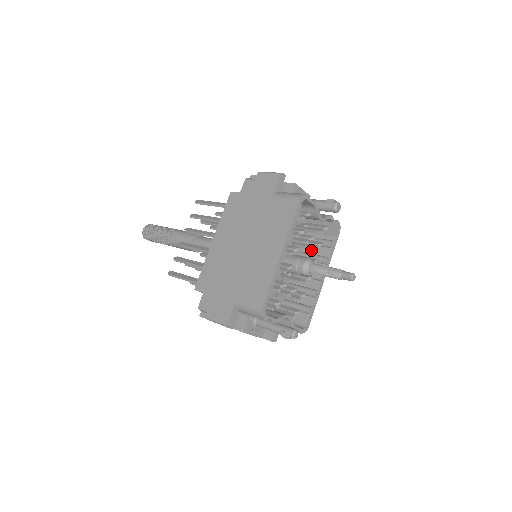
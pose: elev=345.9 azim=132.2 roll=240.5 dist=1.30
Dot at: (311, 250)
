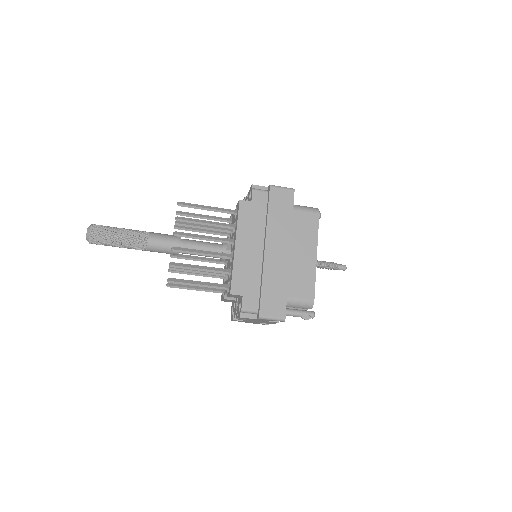
Dot at: occluded
